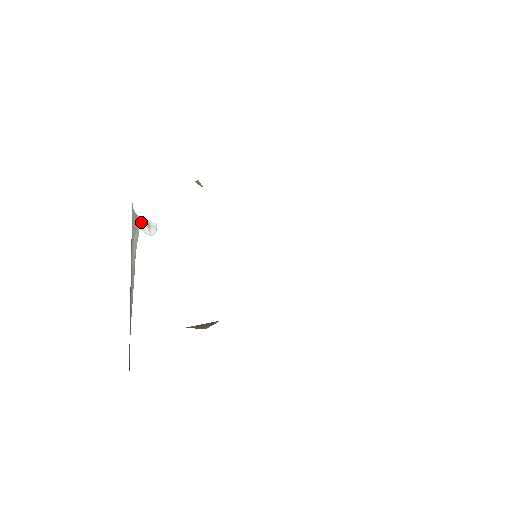
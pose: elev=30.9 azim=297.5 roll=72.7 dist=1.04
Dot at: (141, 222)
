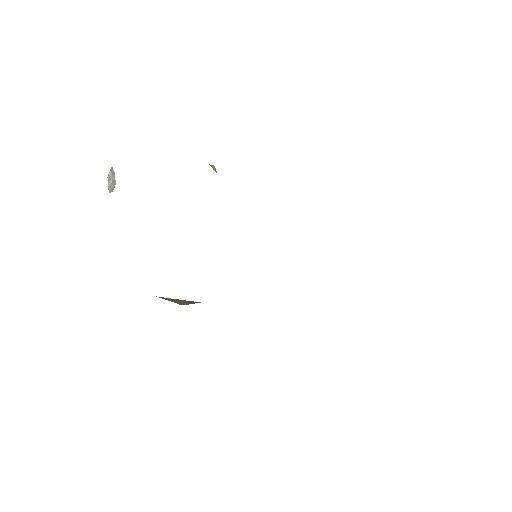
Dot at: (111, 173)
